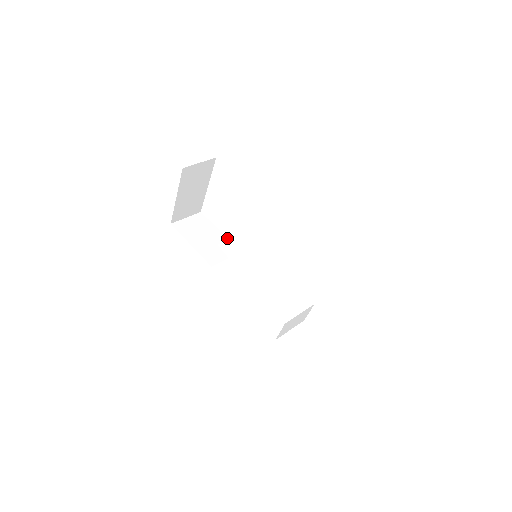
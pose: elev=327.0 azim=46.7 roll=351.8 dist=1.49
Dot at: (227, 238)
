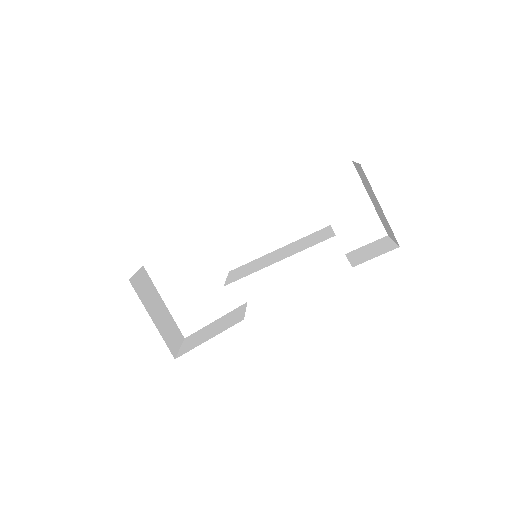
Dot at: (226, 314)
